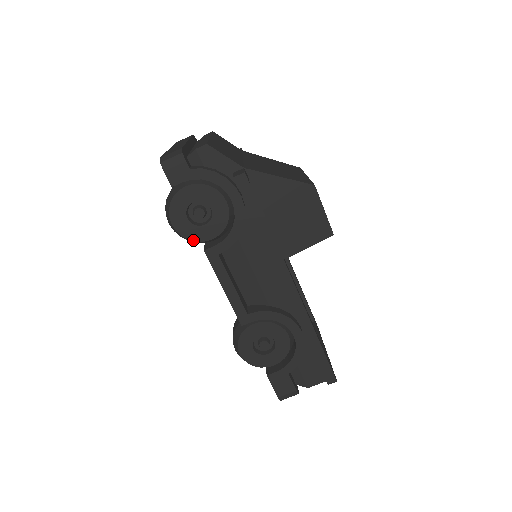
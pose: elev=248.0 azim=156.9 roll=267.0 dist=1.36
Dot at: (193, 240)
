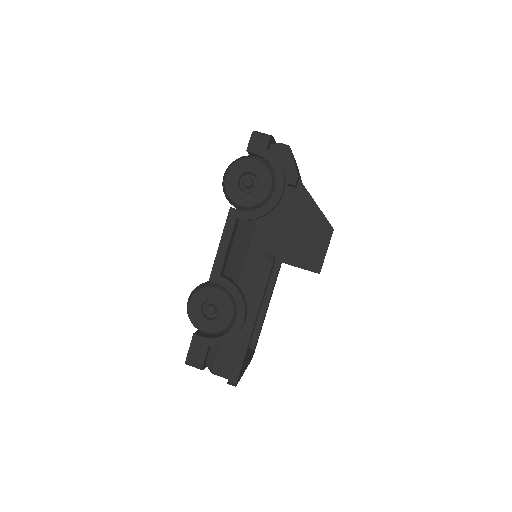
Dot at: (229, 196)
